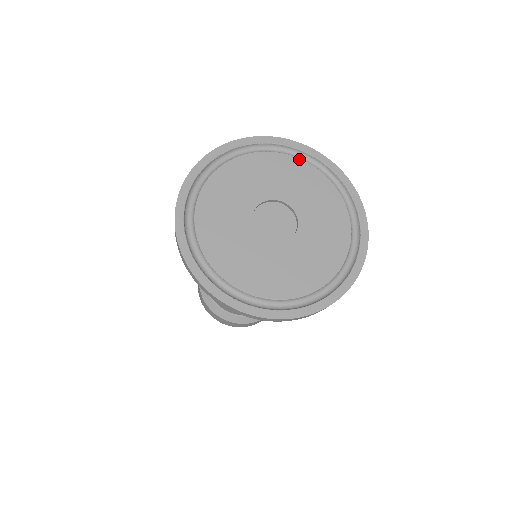
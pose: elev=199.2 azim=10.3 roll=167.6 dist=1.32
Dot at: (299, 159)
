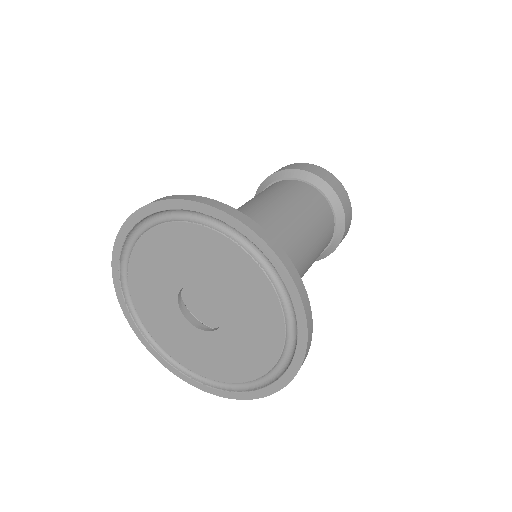
Dot at: (279, 302)
